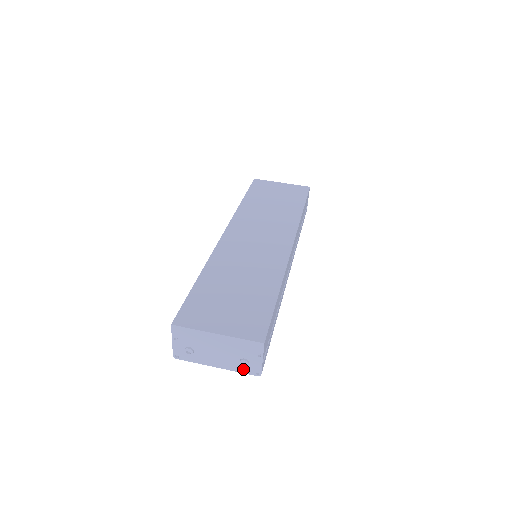
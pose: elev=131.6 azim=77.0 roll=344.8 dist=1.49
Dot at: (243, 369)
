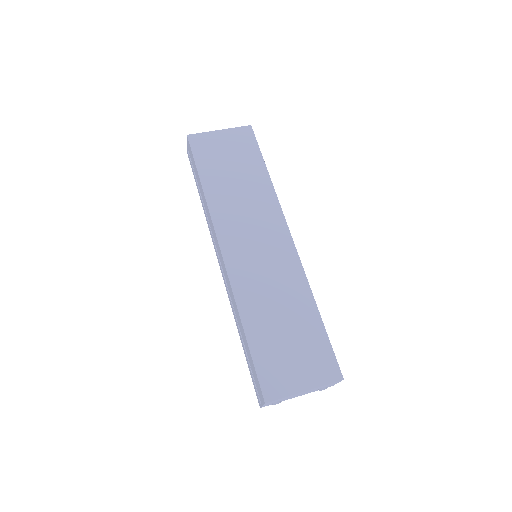
Dot at: occluded
